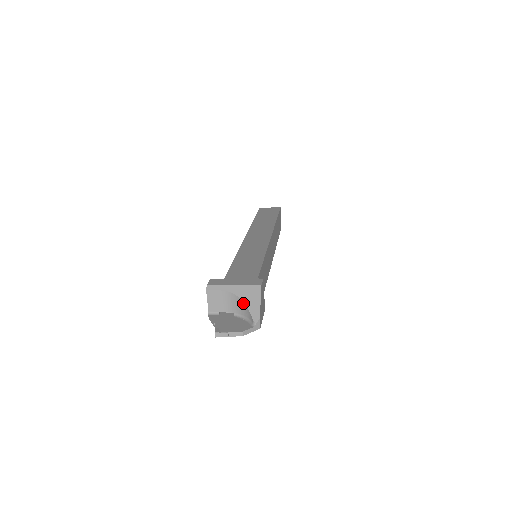
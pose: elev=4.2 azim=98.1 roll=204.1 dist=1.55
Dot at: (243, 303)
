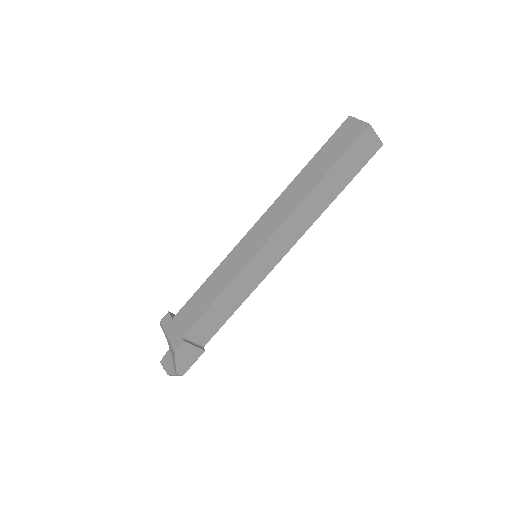
Dot at: (171, 353)
